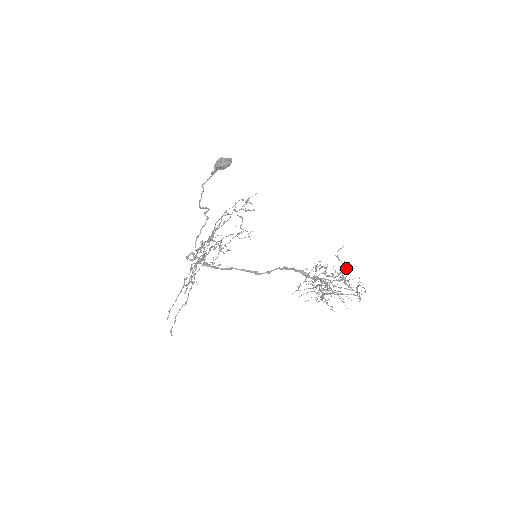
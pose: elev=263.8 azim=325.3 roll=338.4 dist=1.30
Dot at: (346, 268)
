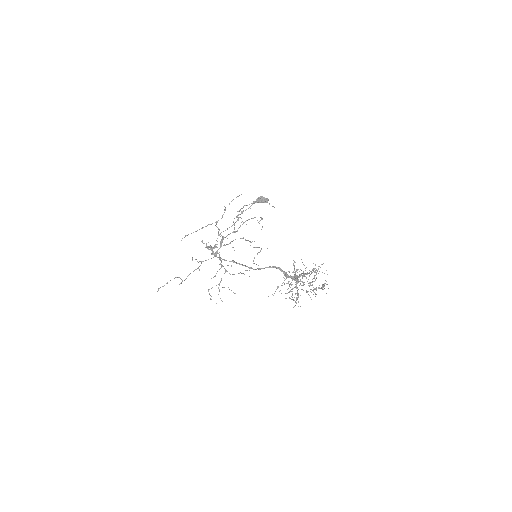
Dot at: occluded
